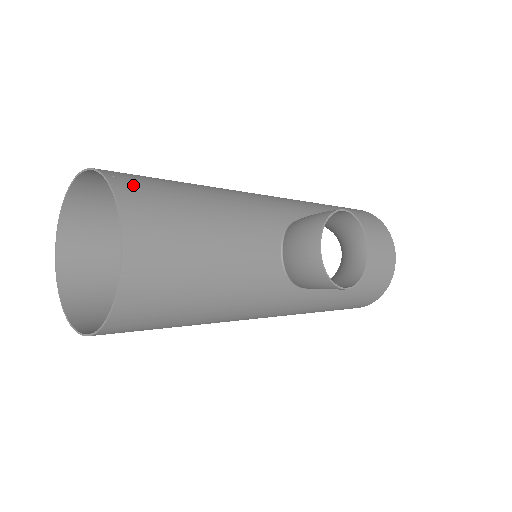
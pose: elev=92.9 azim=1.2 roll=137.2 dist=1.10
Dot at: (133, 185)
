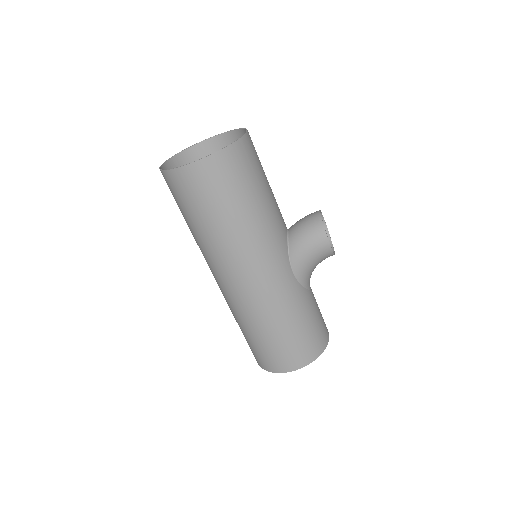
Dot at: occluded
